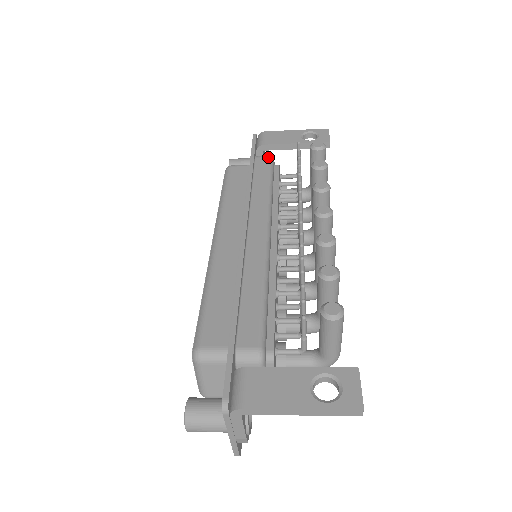
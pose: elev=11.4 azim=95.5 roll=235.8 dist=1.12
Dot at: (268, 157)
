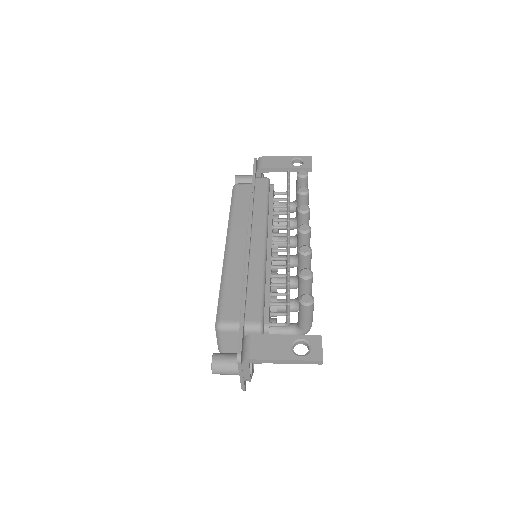
Dot at: (265, 179)
